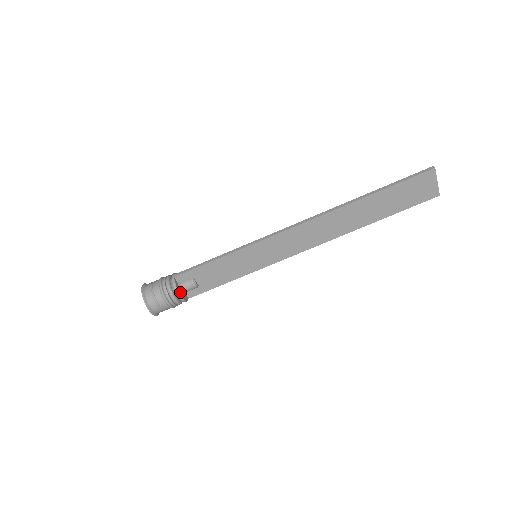
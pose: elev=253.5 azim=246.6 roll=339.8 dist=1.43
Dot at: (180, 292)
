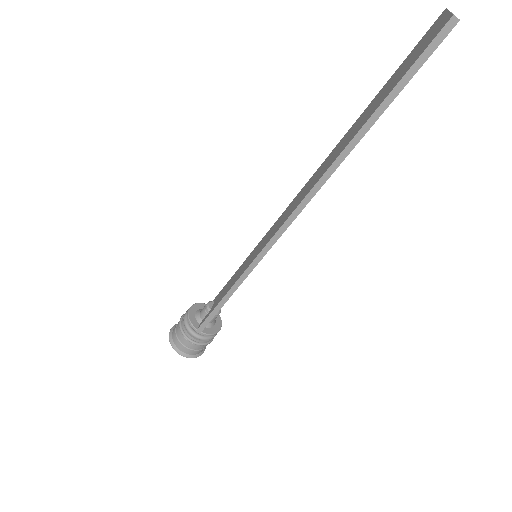
Dot at: (215, 328)
